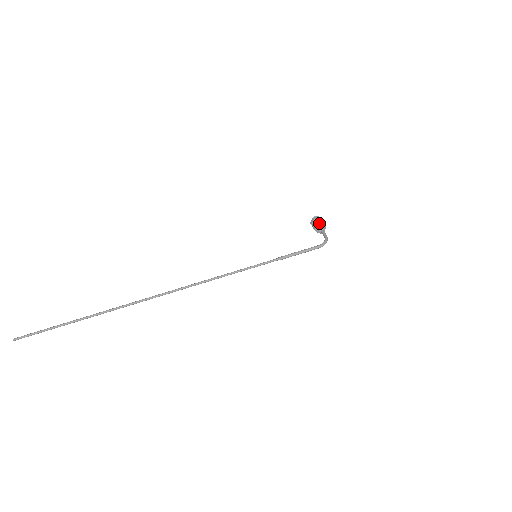
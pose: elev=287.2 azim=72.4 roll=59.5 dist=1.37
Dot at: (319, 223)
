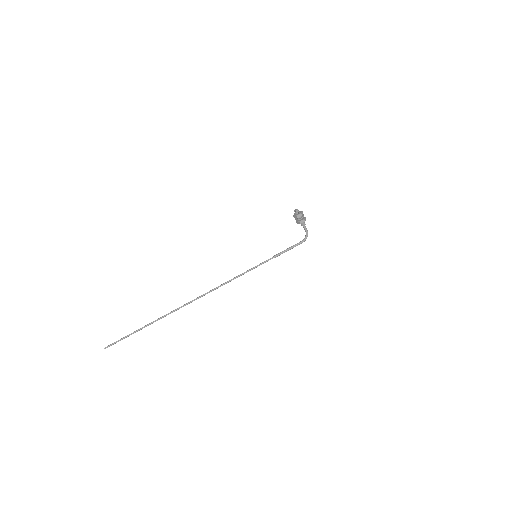
Dot at: (302, 222)
